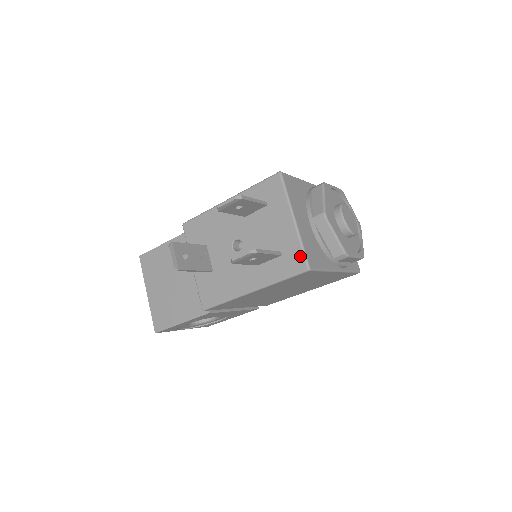
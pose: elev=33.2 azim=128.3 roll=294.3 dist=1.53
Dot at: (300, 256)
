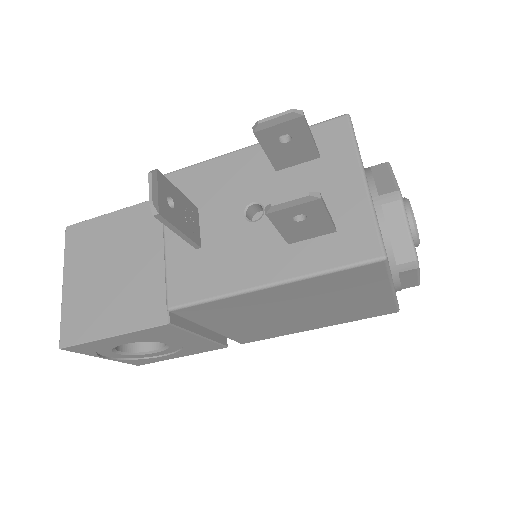
Dot at: (371, 235)
